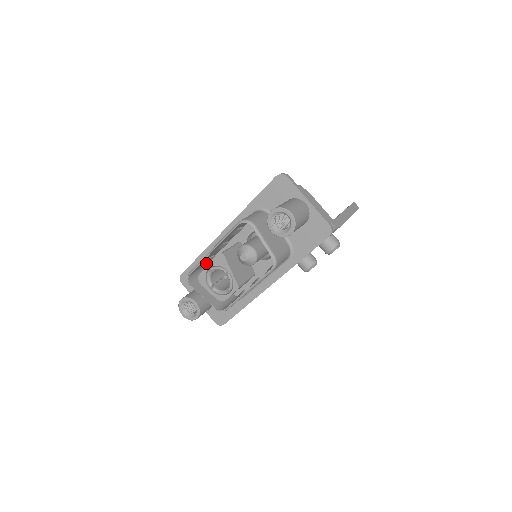
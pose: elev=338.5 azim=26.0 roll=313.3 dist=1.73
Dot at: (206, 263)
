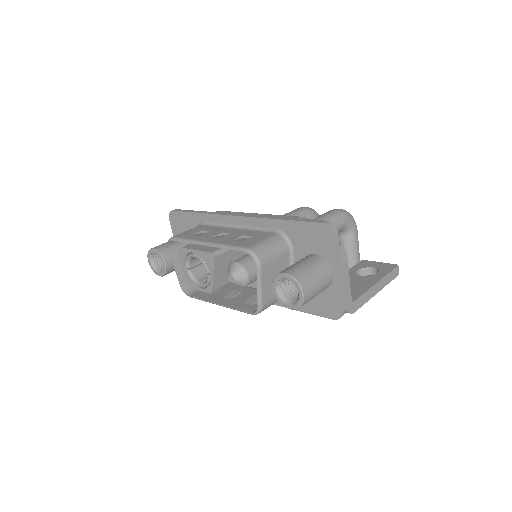
Dot at: occluded
